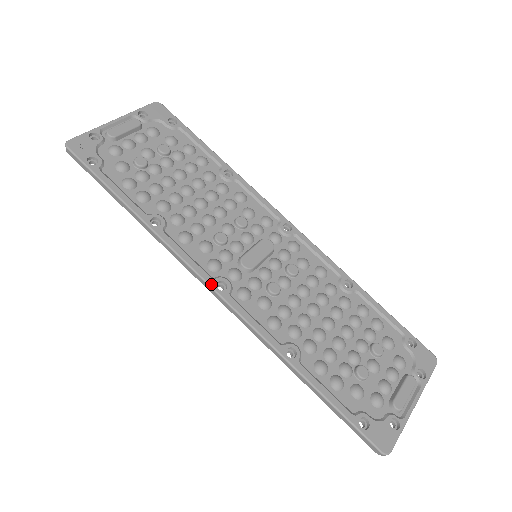
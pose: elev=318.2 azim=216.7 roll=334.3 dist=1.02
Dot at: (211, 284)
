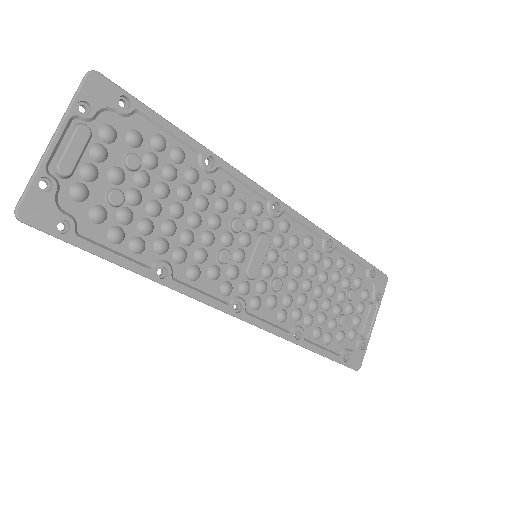
Dot at: (229, 312)
